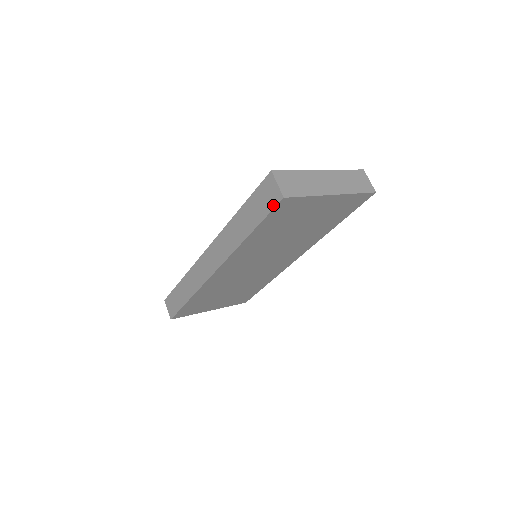
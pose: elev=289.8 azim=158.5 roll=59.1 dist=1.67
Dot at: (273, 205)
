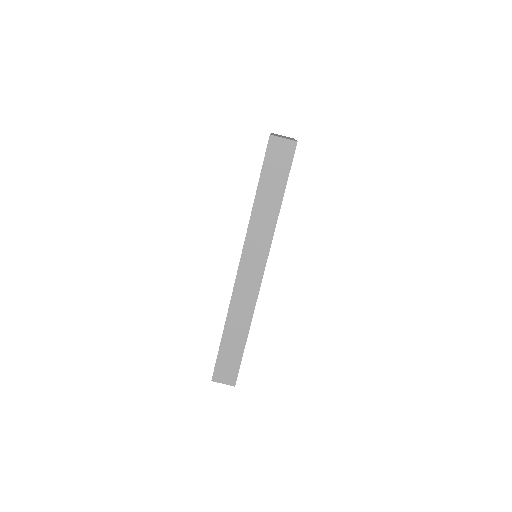
Dot at: (291, 156)
